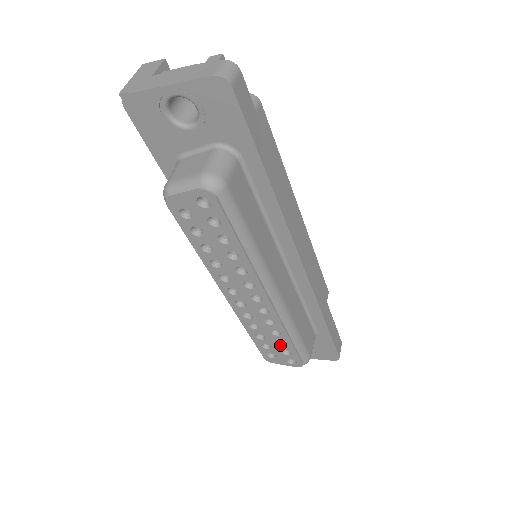
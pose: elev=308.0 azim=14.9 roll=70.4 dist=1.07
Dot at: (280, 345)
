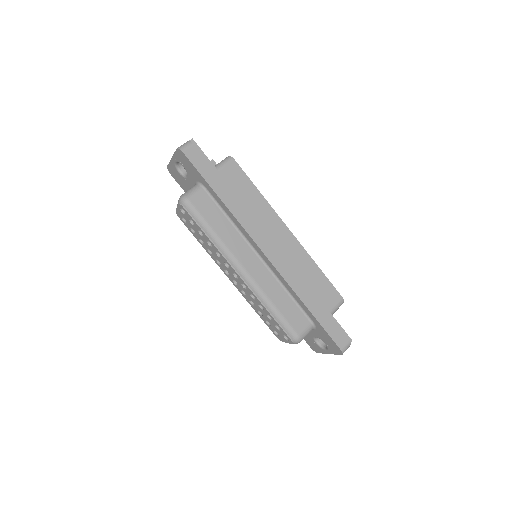
Dot at: (271, 320)
